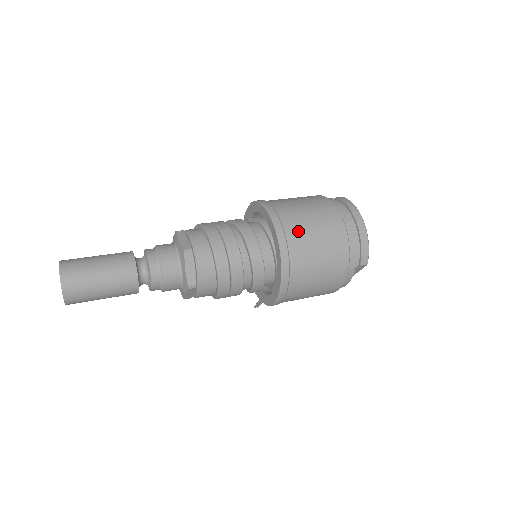
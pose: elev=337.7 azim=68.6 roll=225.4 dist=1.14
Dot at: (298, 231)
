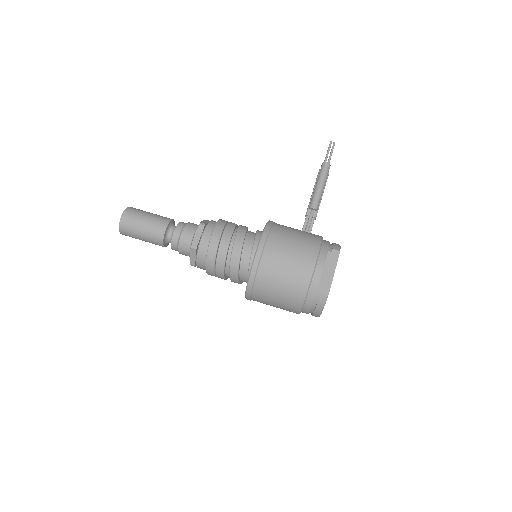
Dot at: occluded
